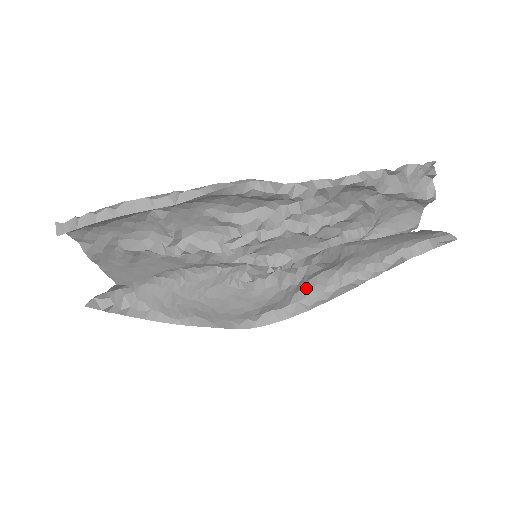
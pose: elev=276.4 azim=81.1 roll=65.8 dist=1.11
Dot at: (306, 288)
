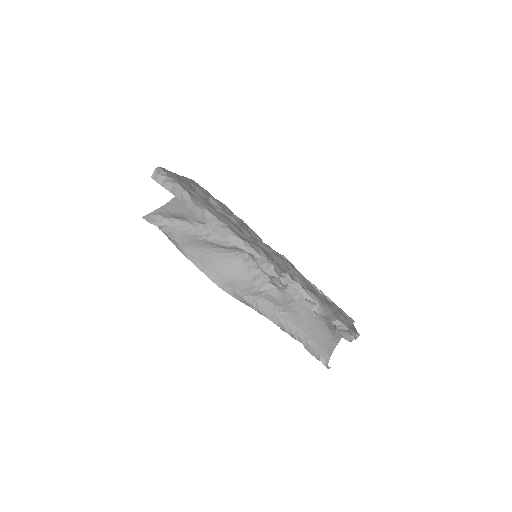
Dot at: (256, 300)
